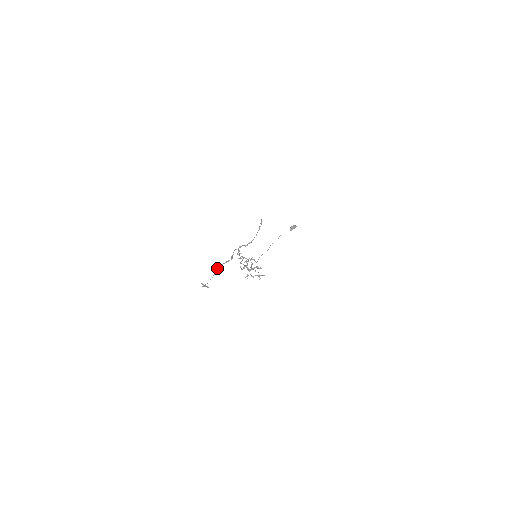
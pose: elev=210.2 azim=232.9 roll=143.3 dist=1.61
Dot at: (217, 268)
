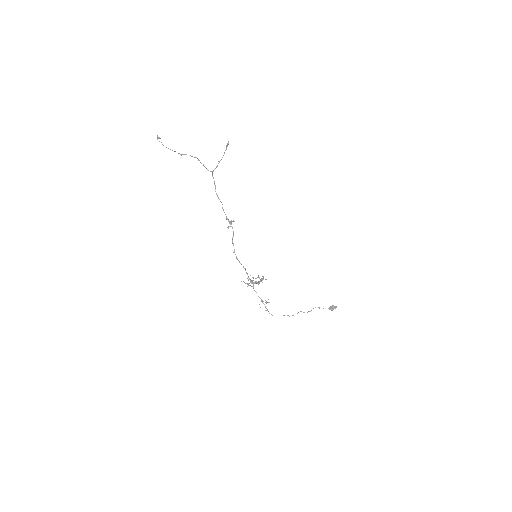
Dot at: (180, 154)
